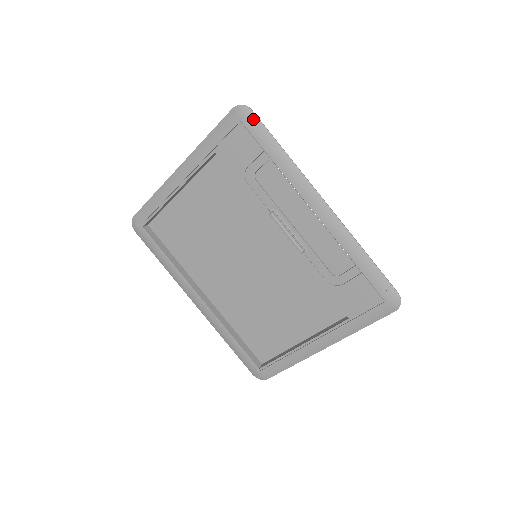
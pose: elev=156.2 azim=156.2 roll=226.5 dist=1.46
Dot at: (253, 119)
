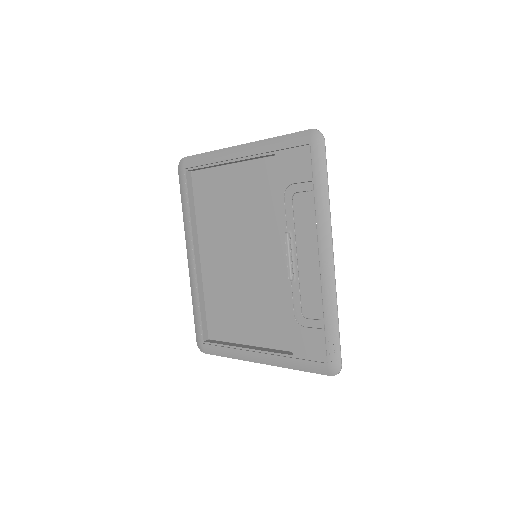
Dot at: (321, 149)
